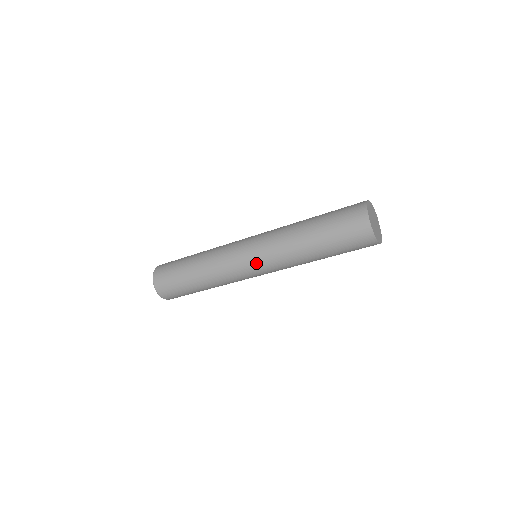
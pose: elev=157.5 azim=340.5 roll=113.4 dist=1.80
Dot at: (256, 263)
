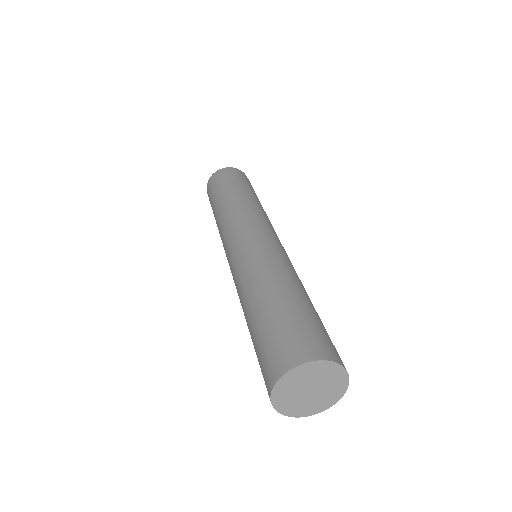
Dot at: (230, 266)
